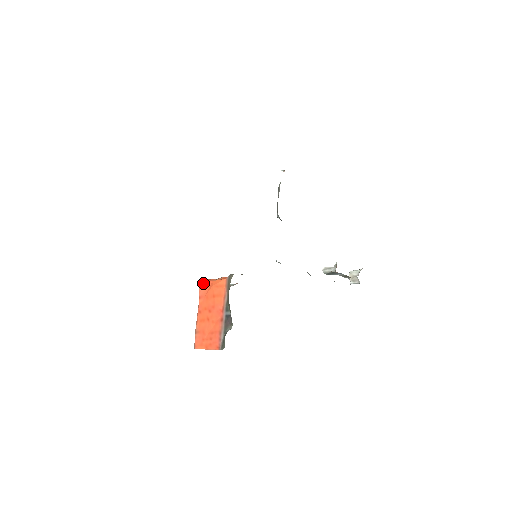
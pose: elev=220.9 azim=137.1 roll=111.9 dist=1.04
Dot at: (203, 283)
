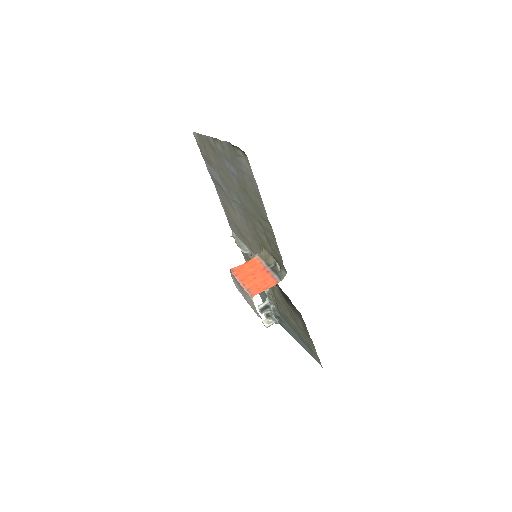
Dot at: (233, 269)
